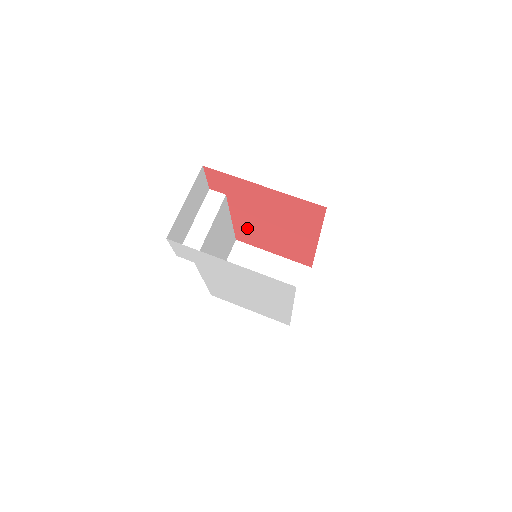
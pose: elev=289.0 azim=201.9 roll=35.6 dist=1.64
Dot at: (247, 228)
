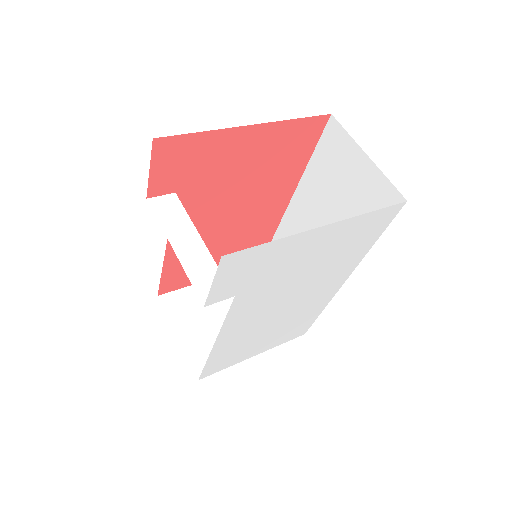
Dot at: occluded
